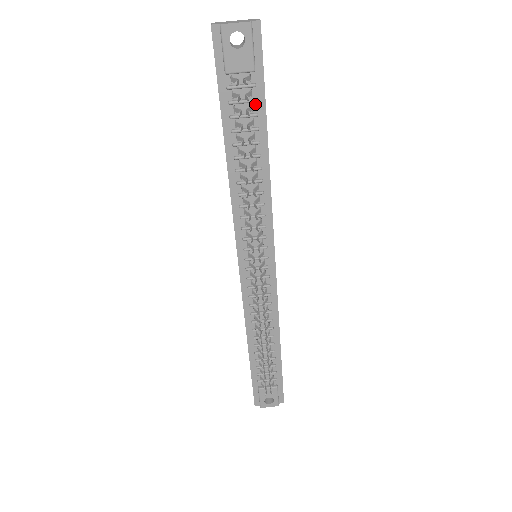
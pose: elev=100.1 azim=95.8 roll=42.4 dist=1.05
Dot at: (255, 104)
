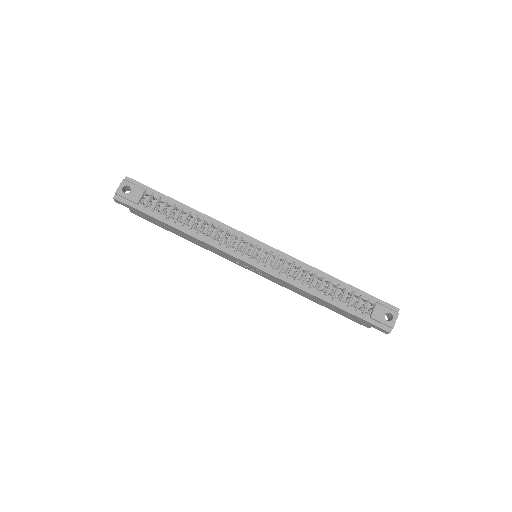
Dot at: (162, 200)
